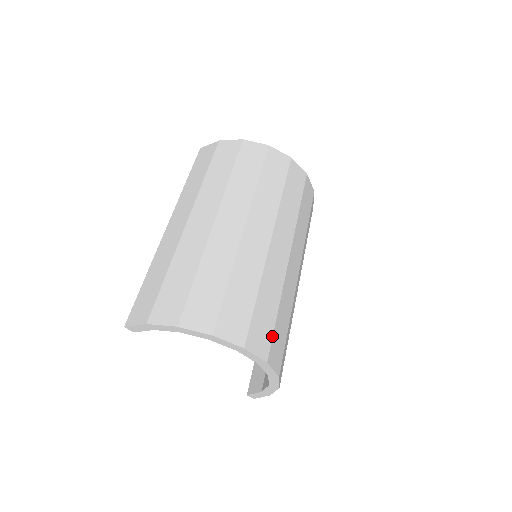
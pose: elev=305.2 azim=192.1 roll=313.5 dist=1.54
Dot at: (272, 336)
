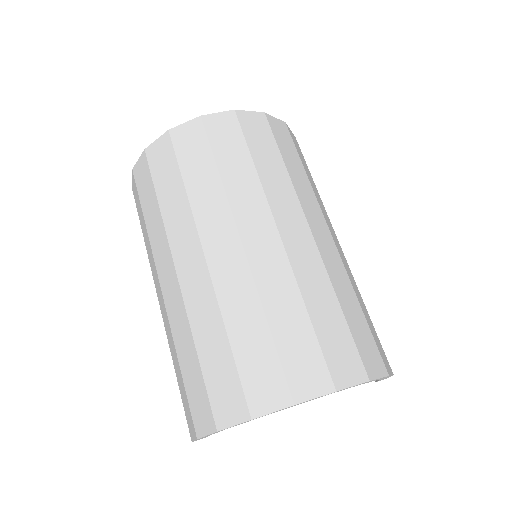
Dot at: (321, 354)
